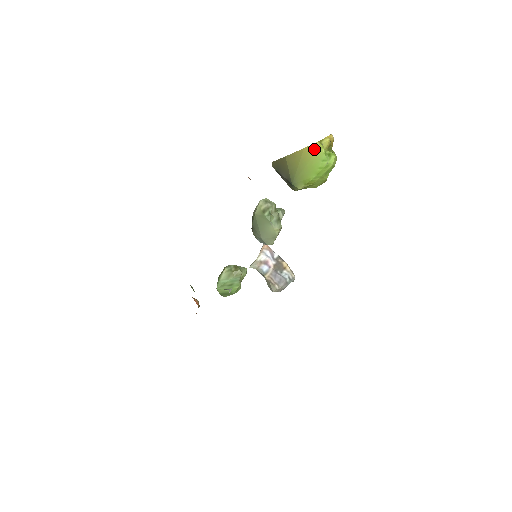
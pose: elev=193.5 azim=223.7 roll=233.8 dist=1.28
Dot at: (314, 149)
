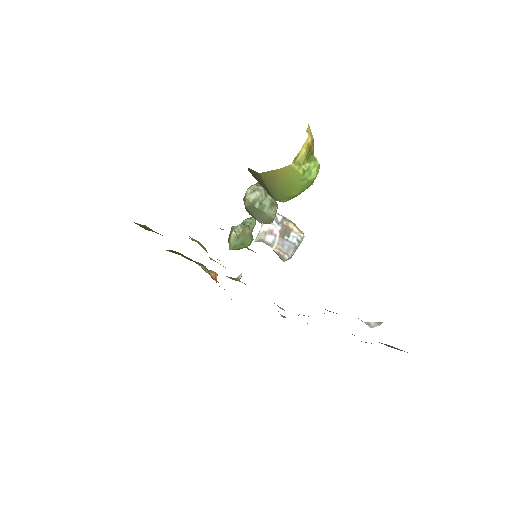
Dot at: (289, 171)
